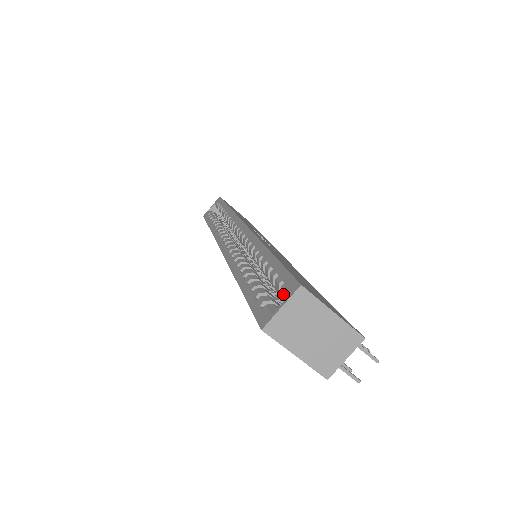
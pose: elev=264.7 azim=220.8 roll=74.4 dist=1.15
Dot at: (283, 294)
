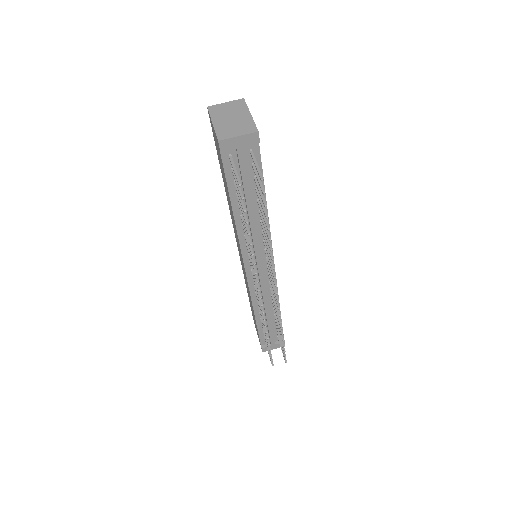
Dot at: occluded
